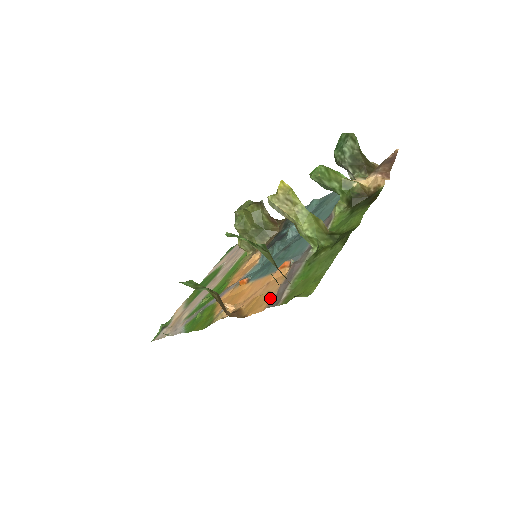
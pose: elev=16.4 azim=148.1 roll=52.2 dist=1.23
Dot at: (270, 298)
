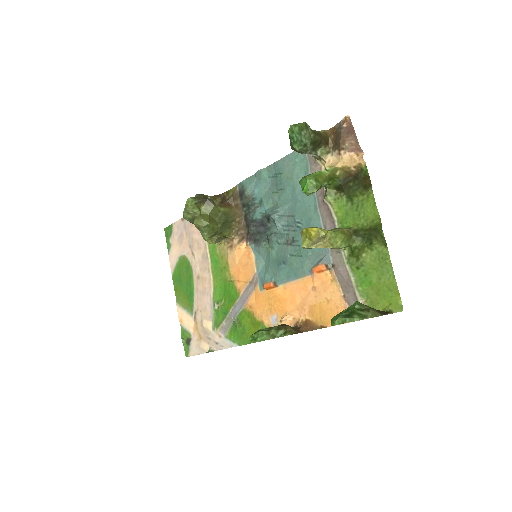
Dot at: (343, 309)
